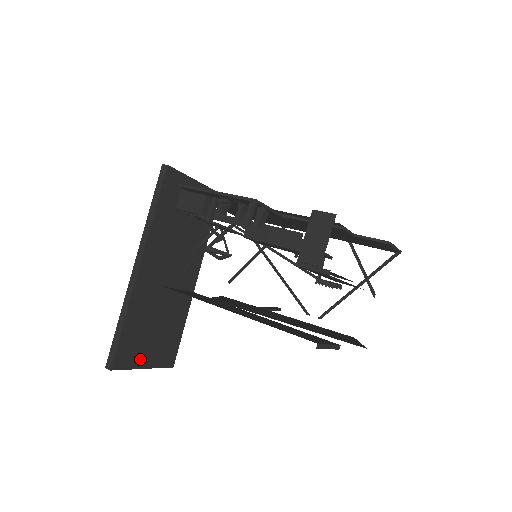
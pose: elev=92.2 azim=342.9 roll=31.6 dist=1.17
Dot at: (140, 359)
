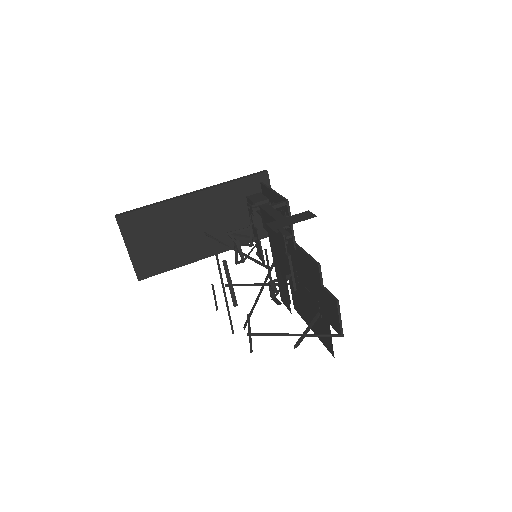
Dot at: (133, 240)
